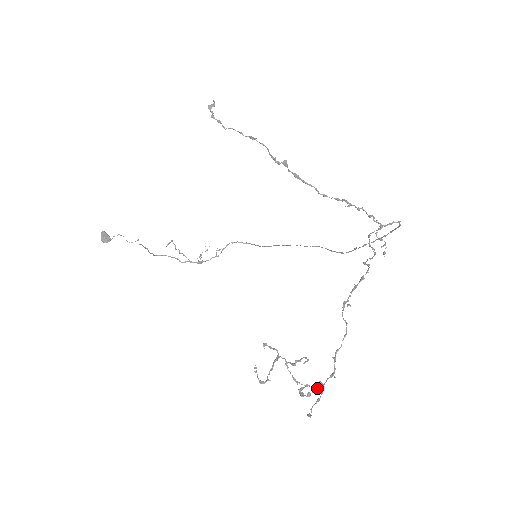
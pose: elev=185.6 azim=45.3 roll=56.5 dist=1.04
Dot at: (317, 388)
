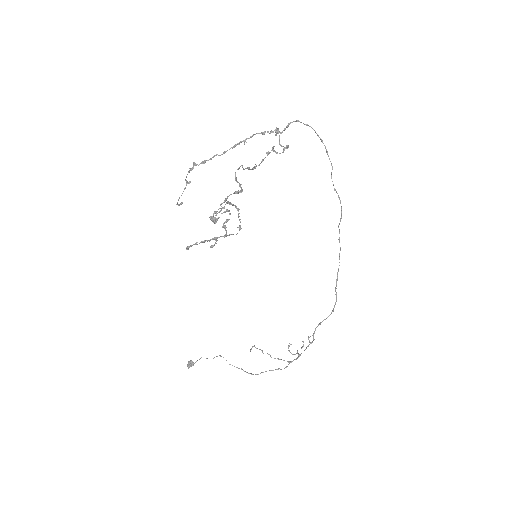
Dot at: (220, 204)
